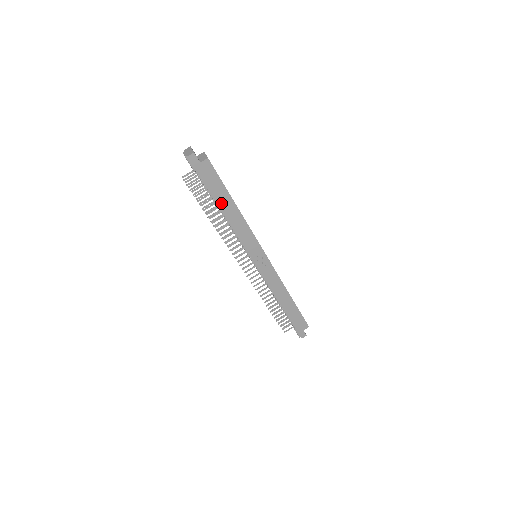
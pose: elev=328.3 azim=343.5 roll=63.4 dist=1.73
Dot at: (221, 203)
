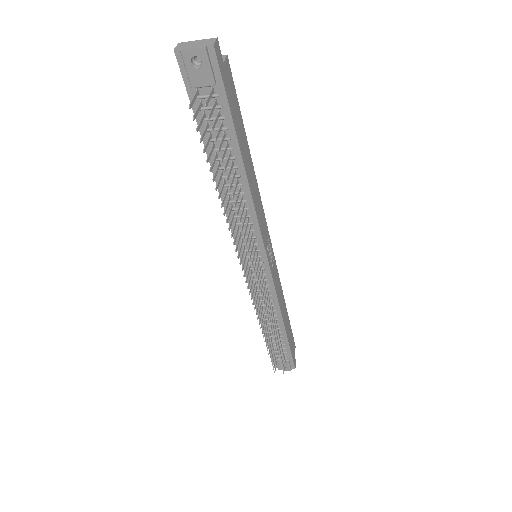
Dot at: (243, 152)
